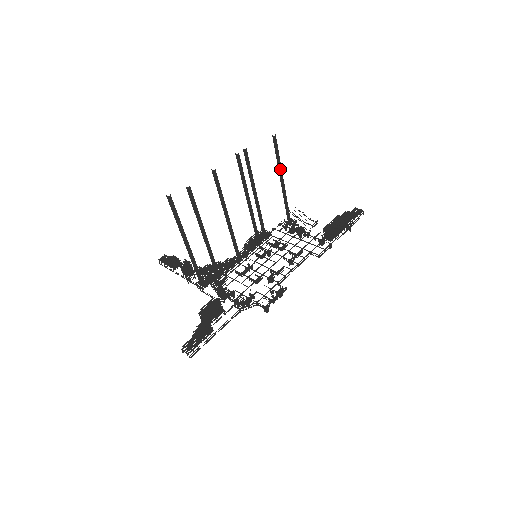
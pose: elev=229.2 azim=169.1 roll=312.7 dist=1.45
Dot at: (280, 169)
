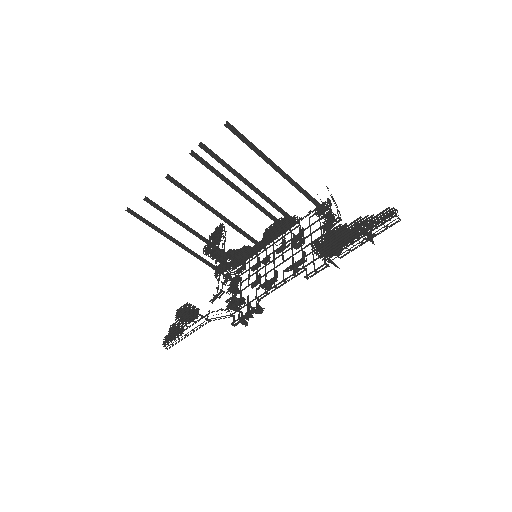
Dot at: (261, 157)
